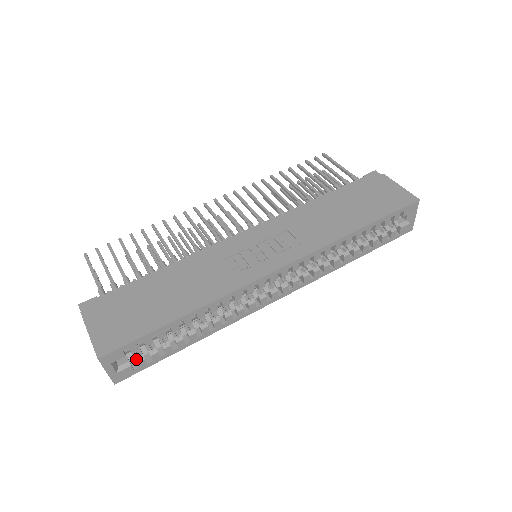
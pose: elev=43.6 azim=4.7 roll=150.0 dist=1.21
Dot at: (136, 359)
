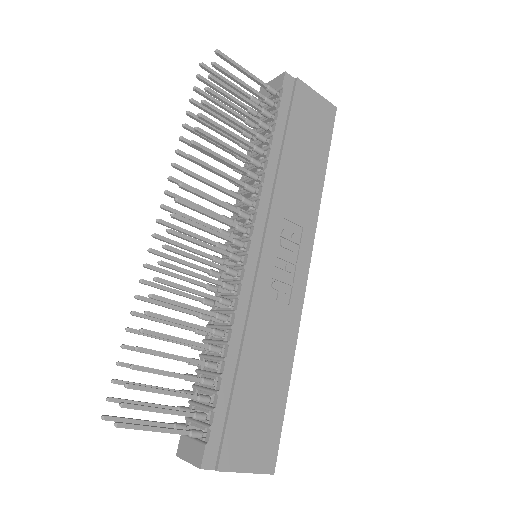
Dot at: occluded
